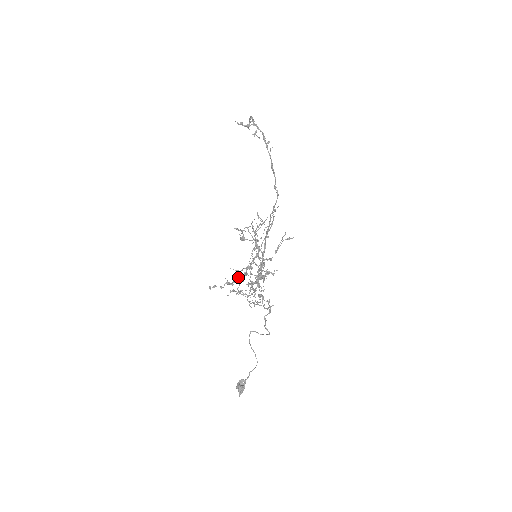
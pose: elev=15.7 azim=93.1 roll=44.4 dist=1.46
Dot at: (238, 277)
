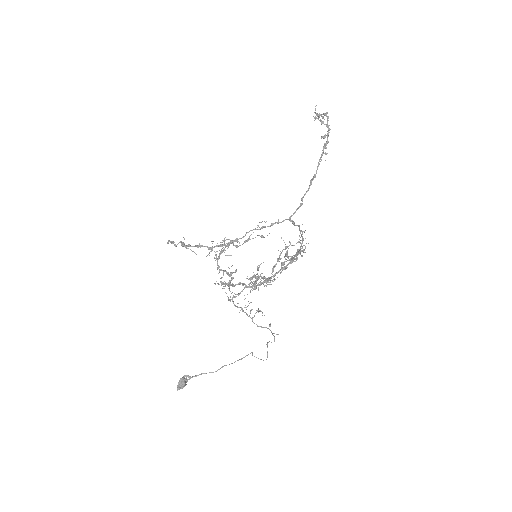
Dot at: occluded
